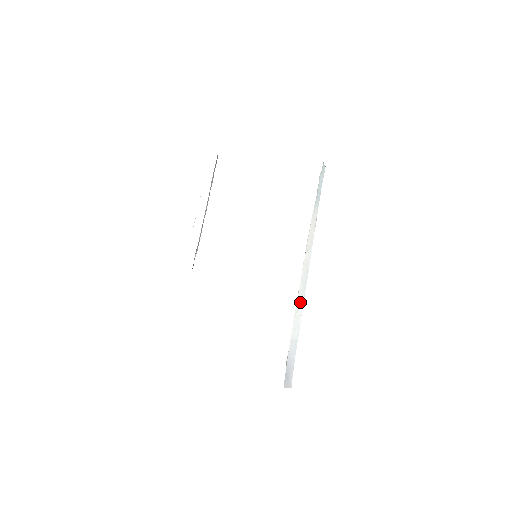
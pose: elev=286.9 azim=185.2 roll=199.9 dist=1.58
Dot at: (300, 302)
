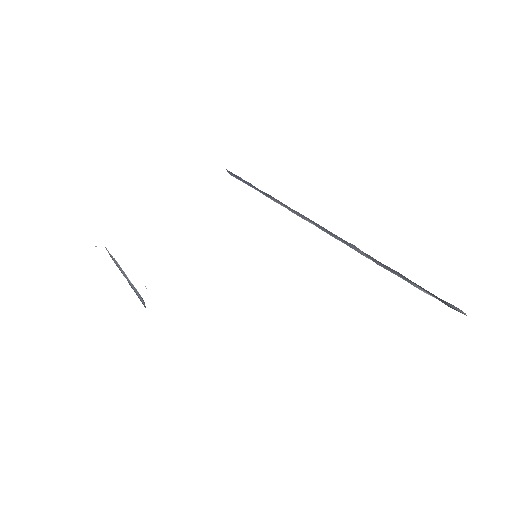
Dot at: occluded
